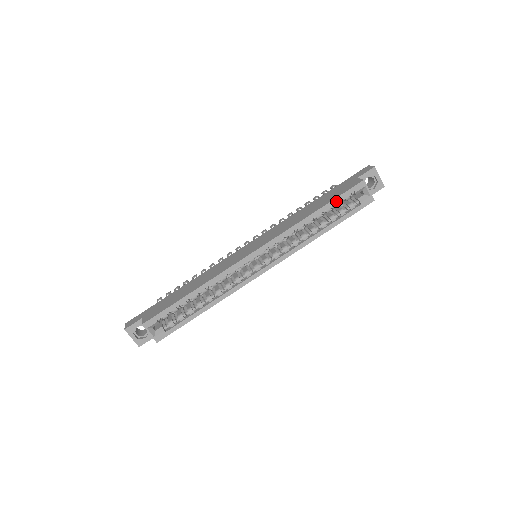
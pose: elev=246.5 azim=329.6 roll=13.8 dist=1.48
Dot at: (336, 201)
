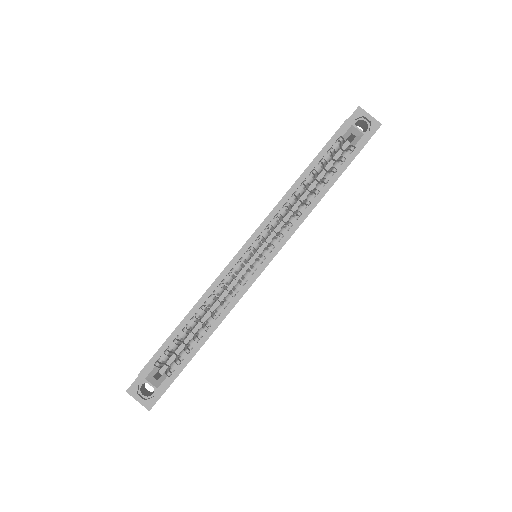
Dot at: (322, 154)
